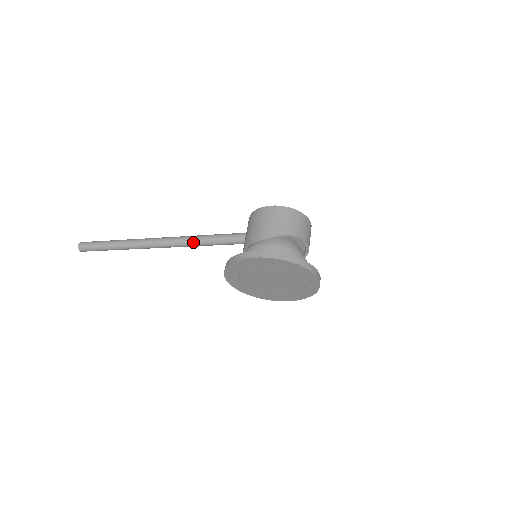
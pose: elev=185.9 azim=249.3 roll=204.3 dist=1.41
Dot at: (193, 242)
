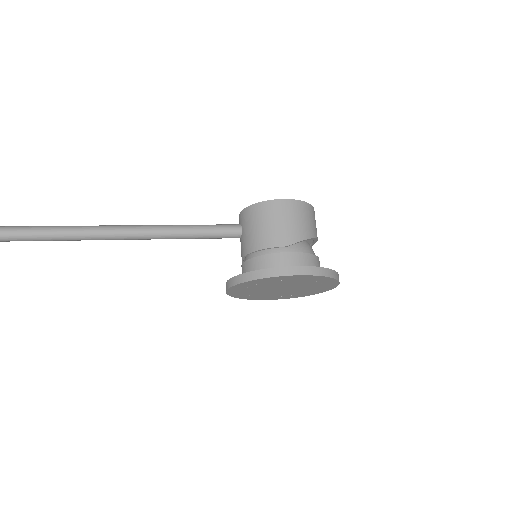
Dot at: (165, 235)
